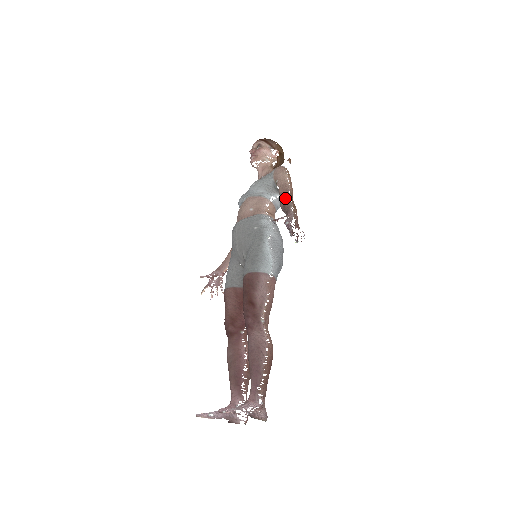
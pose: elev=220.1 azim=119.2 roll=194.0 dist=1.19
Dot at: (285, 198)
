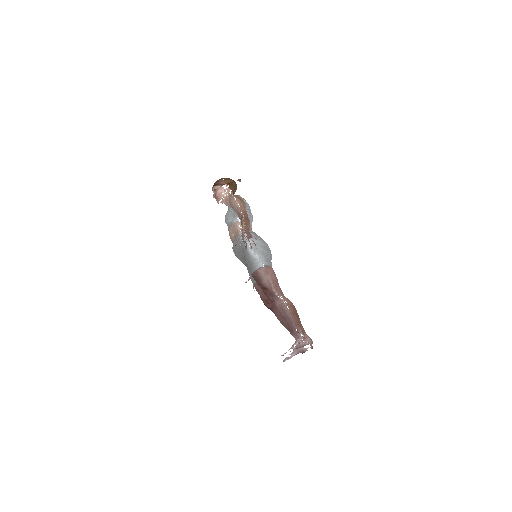
Dot at: (241, 218)
